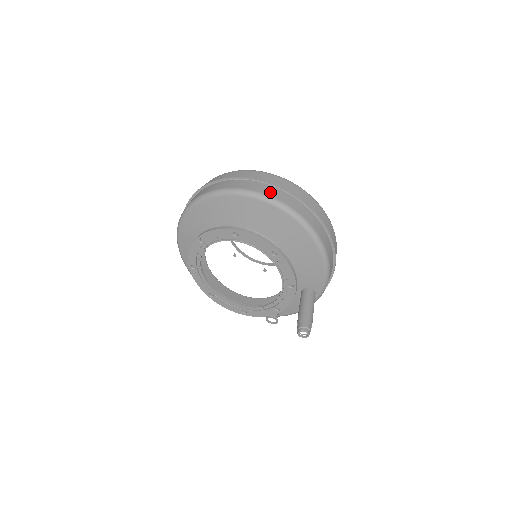
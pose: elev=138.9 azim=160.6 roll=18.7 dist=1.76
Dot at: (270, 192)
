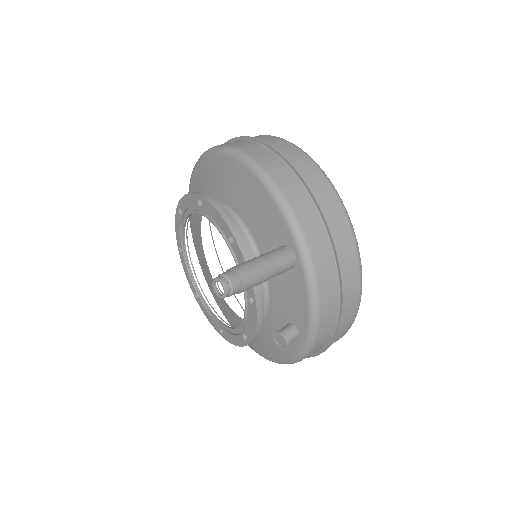
Dot at: occluded
